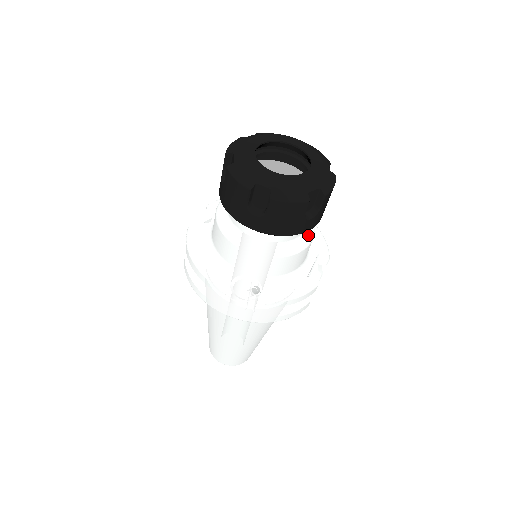
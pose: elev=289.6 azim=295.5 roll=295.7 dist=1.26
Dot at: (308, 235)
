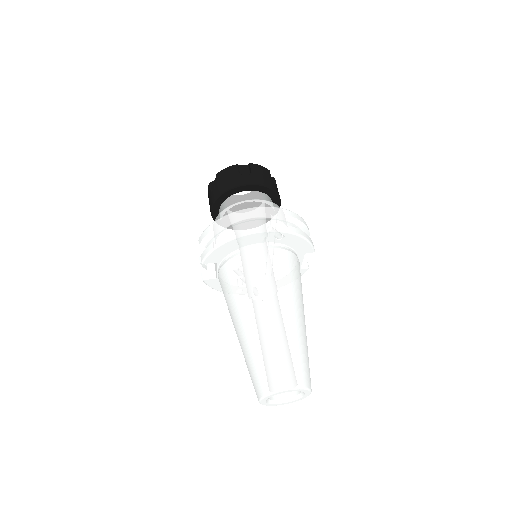
Dot at: occluded
